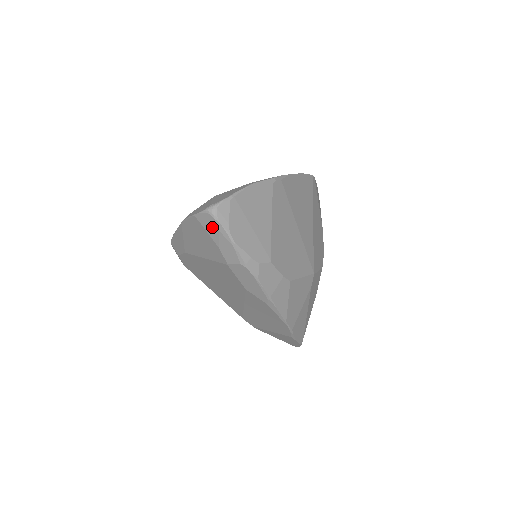
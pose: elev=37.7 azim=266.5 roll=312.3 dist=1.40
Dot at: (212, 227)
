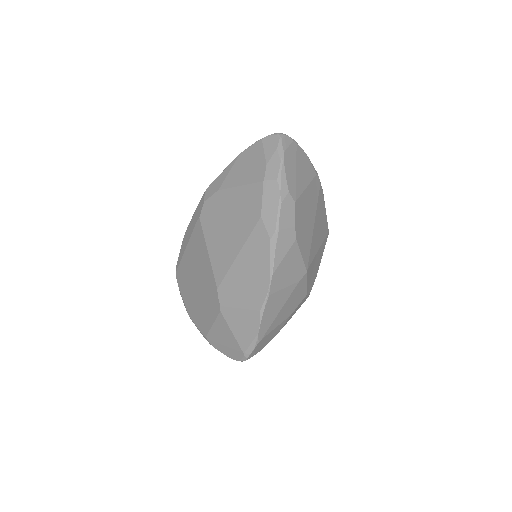
Dot at: (272, 146)
